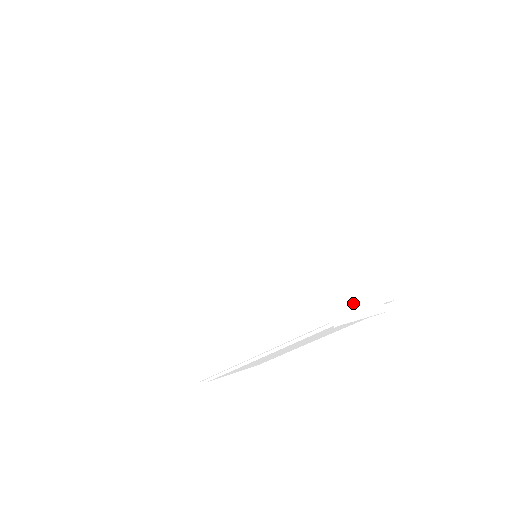
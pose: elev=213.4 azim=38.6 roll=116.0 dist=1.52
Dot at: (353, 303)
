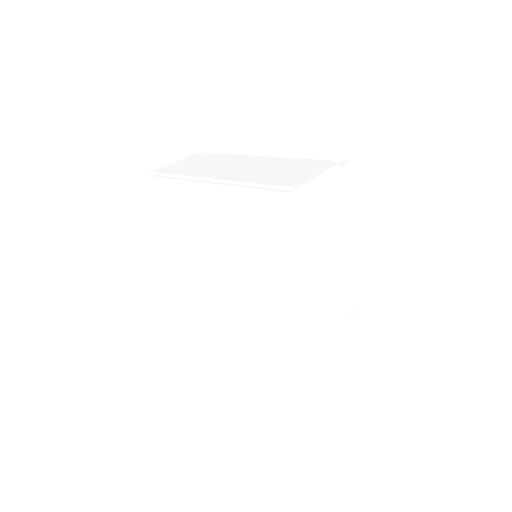
Dot at: (328, 338)
